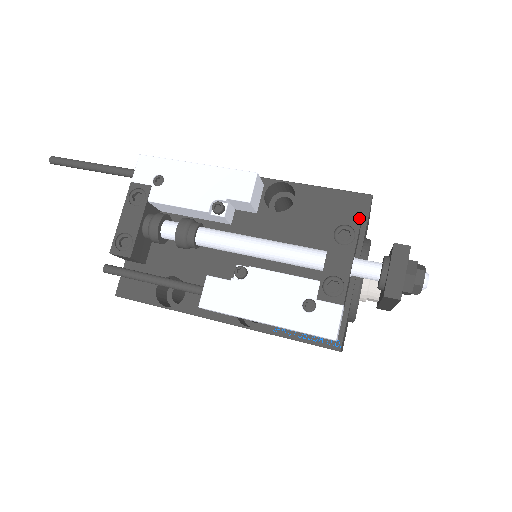
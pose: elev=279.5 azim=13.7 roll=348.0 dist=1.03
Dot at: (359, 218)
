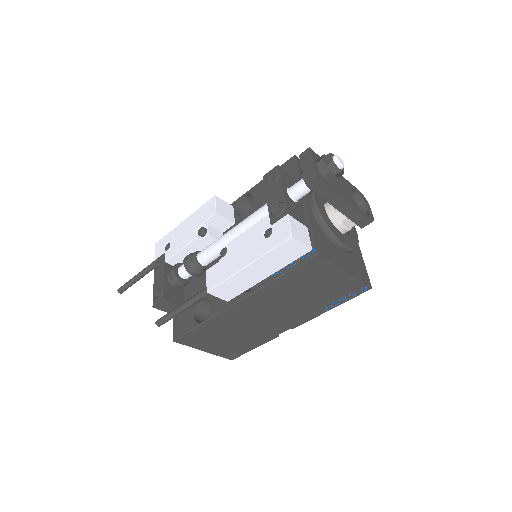
Dot at: (292, 173)
